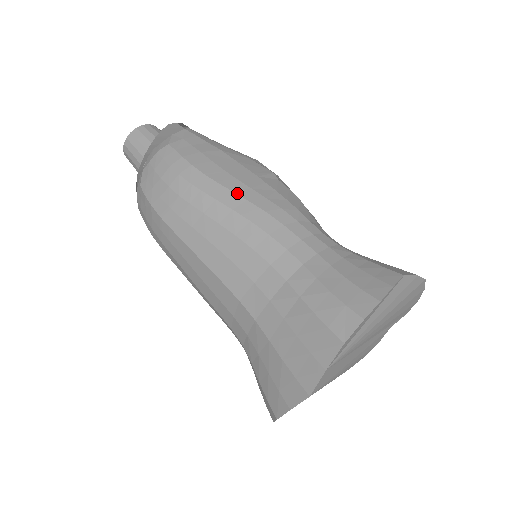
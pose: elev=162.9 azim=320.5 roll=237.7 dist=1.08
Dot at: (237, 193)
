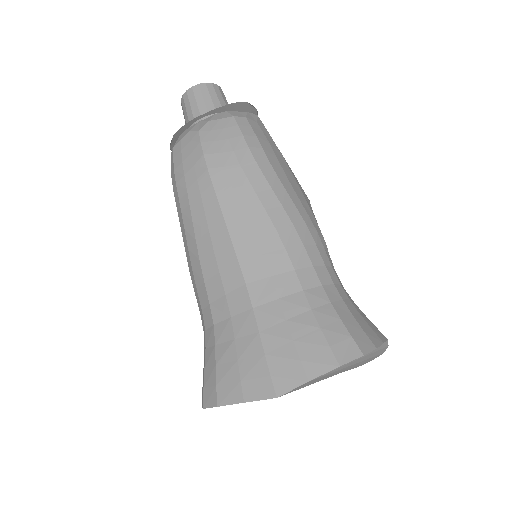
Dot at: (290, 196)
